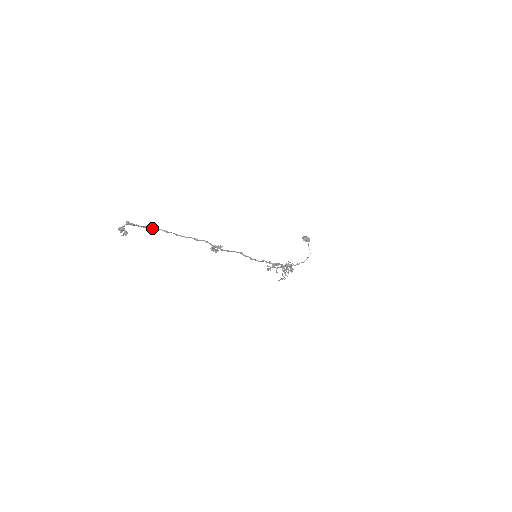
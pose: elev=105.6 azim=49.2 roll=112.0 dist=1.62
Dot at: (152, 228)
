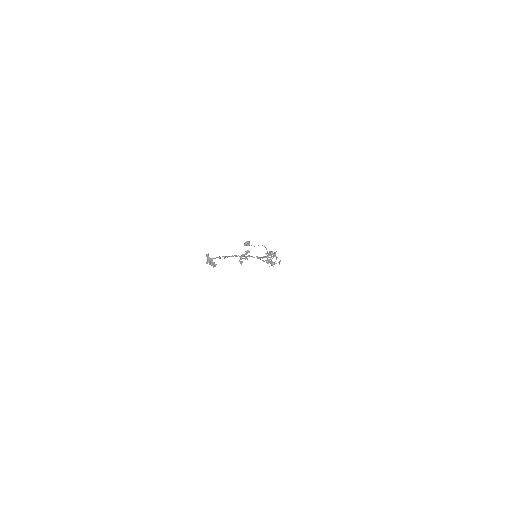
Dot at: occluded
